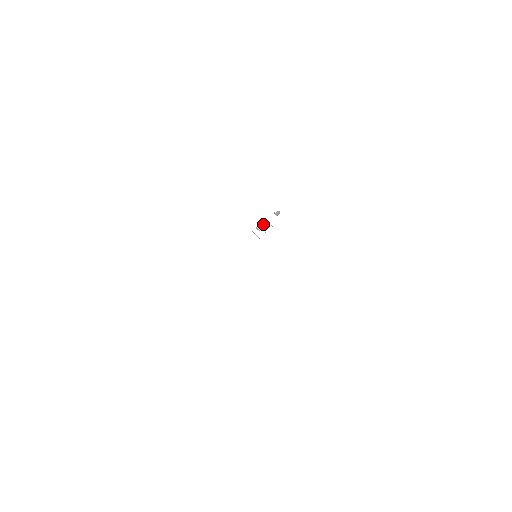
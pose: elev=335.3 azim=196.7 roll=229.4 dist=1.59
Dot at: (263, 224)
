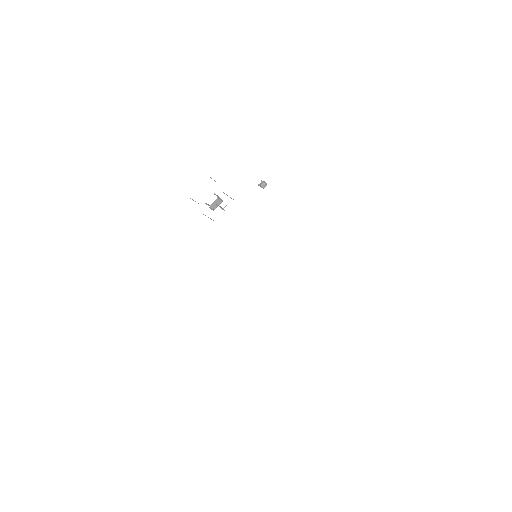
Dot at: (220, 200)
